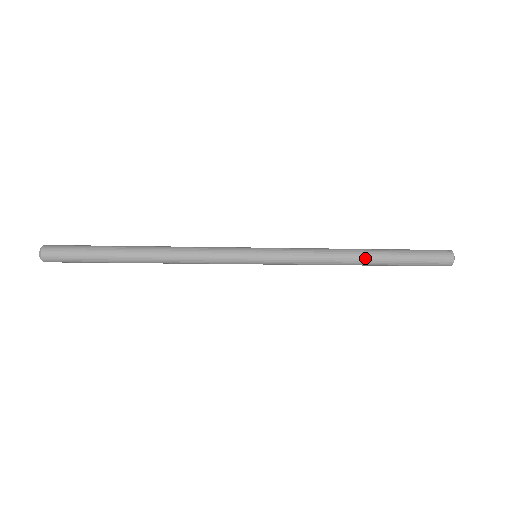
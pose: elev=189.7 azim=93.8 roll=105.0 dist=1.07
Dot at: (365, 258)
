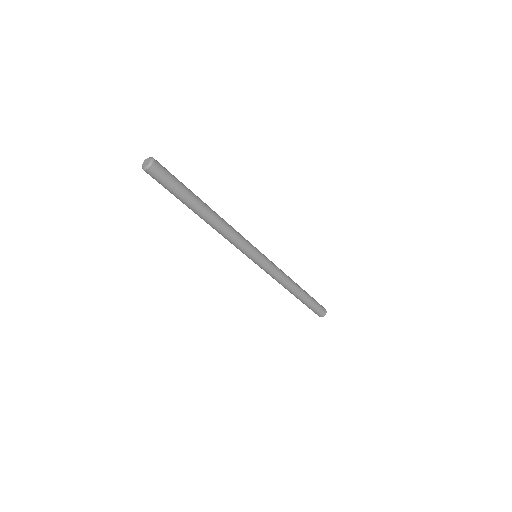
Dot at: (299, 290)
